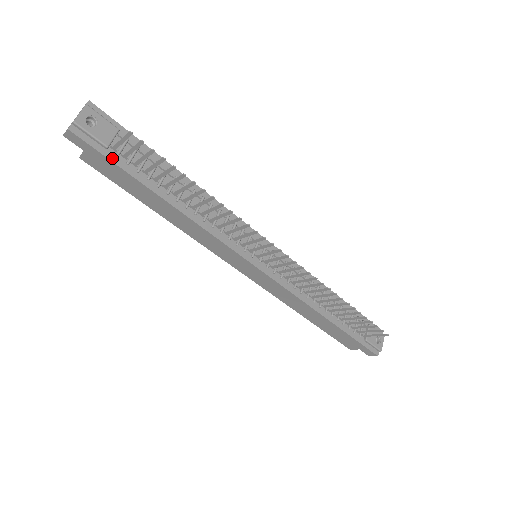
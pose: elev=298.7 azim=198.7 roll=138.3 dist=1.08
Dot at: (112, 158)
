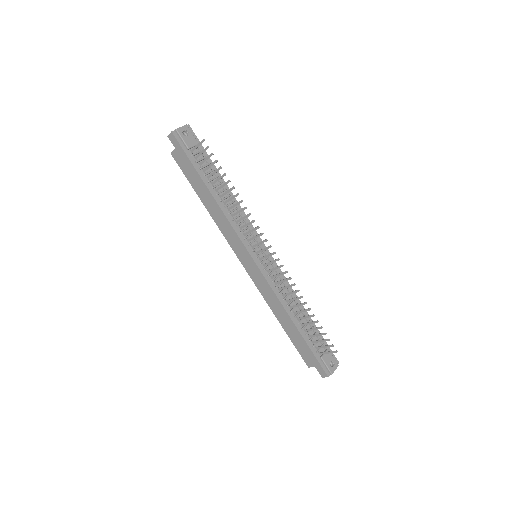
Dot at: (189, 155)
